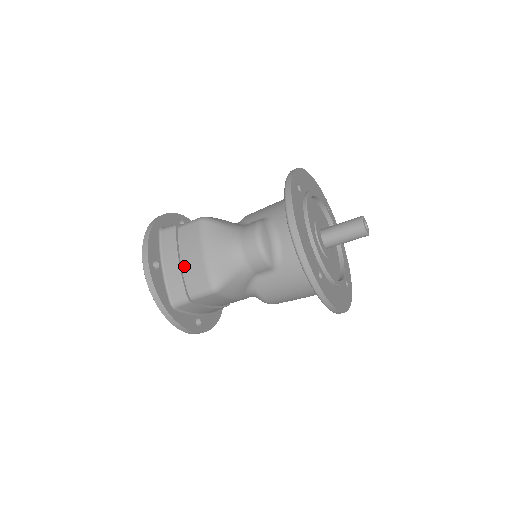
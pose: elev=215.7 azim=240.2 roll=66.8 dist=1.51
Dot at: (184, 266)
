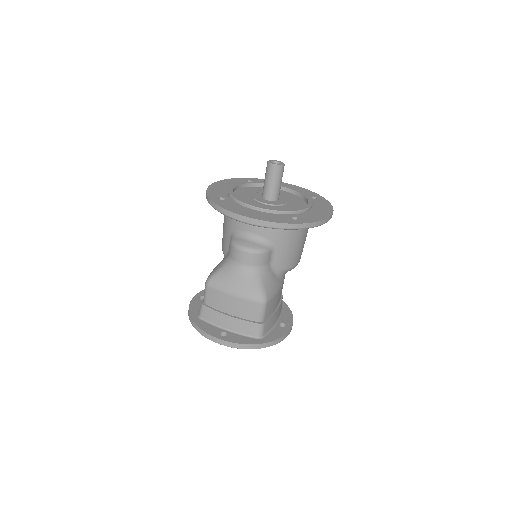
Dot at: (235, 314)
